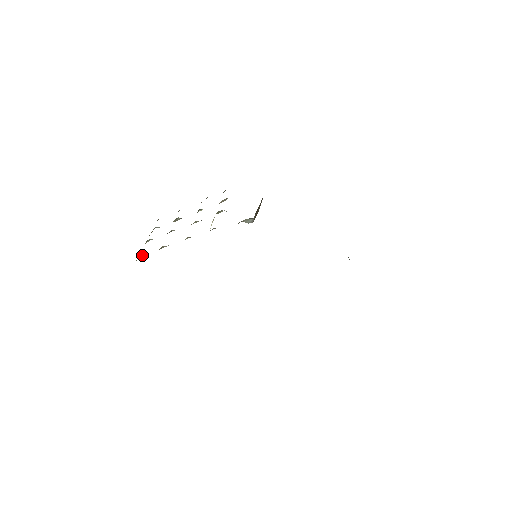
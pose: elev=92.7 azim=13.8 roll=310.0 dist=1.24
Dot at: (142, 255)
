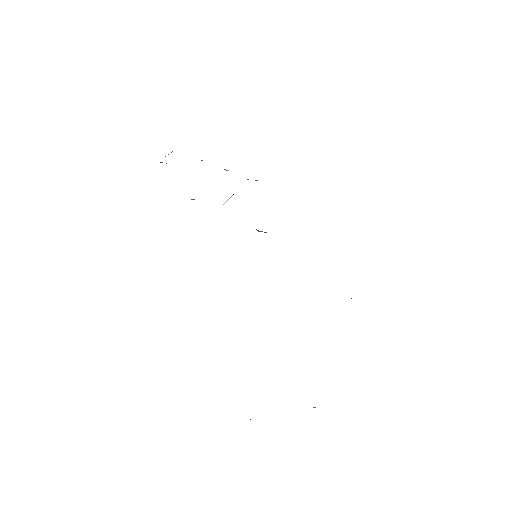
Dot at: occluded
